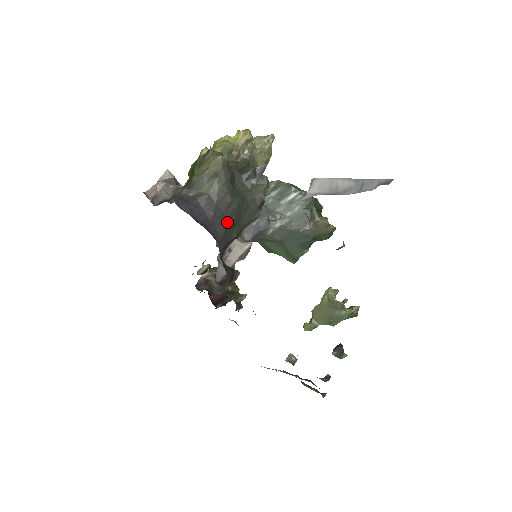
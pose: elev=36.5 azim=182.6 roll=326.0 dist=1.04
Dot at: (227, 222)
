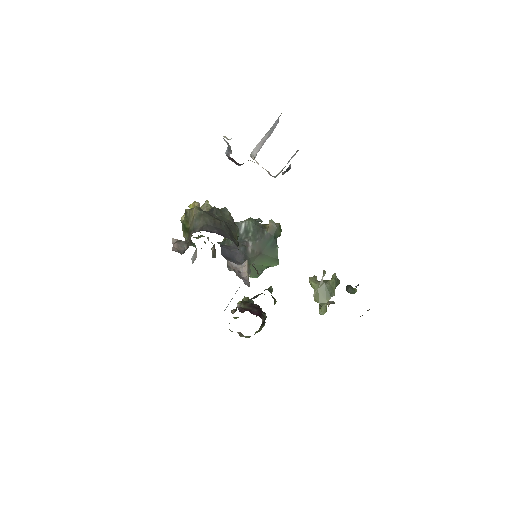
Dot at: (227, 233)
